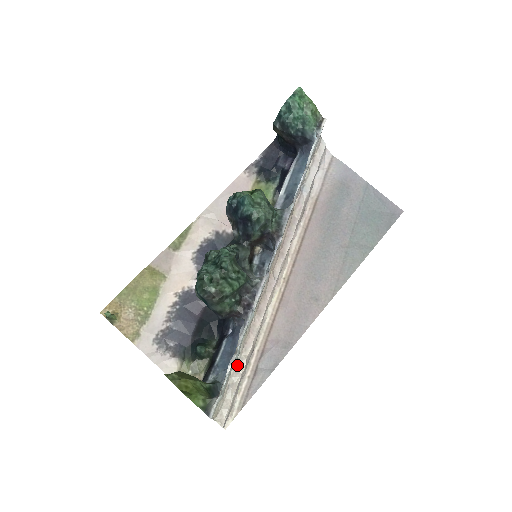
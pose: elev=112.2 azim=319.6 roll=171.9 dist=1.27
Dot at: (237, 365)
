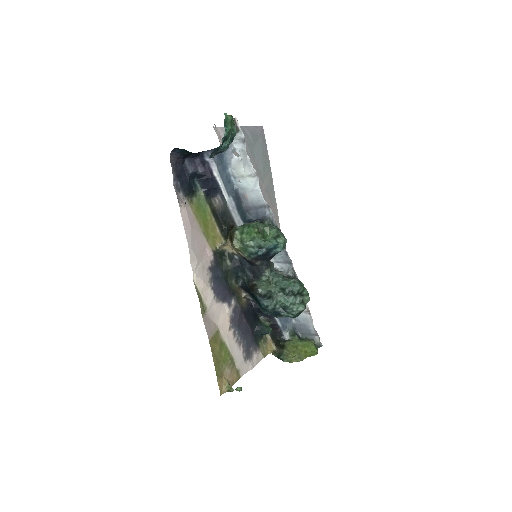
Dot at: occluded
